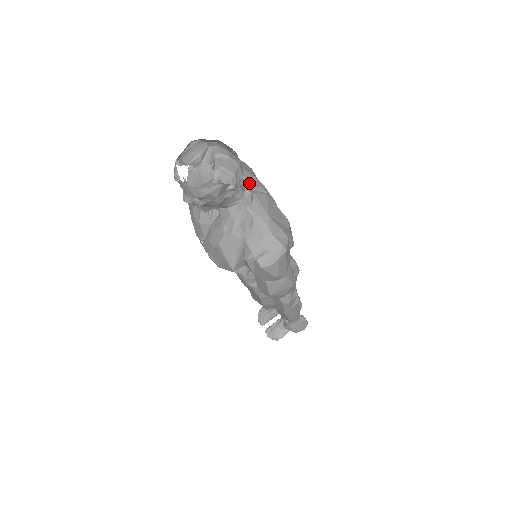
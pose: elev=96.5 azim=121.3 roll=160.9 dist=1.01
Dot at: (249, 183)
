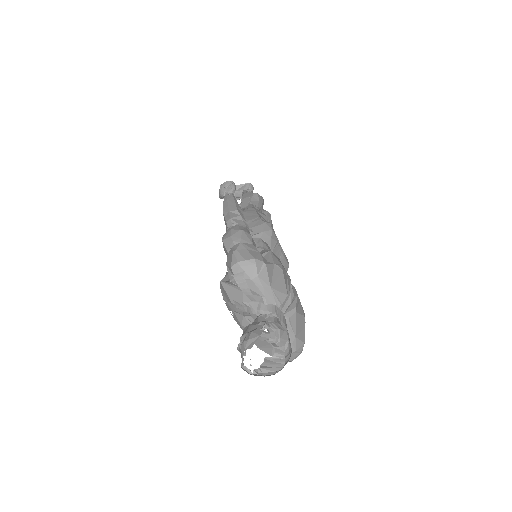
Dot at: (284, 306)
